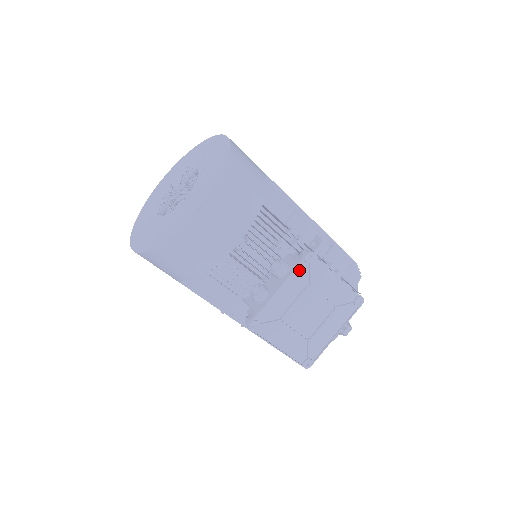
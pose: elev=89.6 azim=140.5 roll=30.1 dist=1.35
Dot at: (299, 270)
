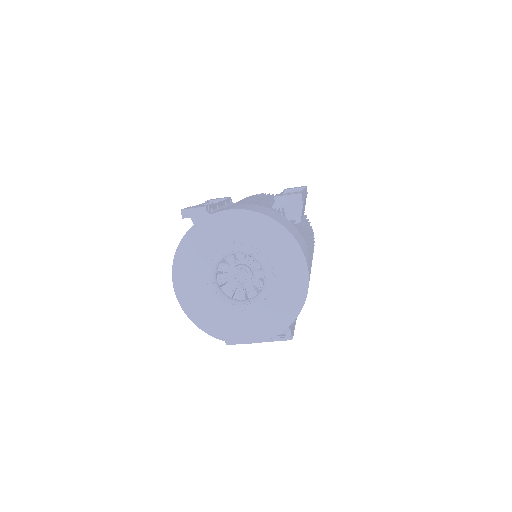
Dot at: (277, 338)
